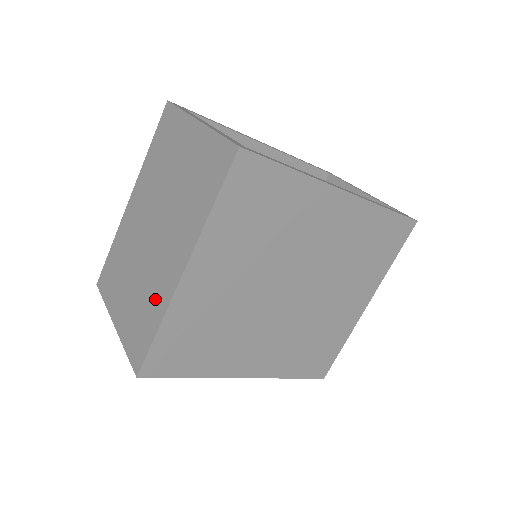
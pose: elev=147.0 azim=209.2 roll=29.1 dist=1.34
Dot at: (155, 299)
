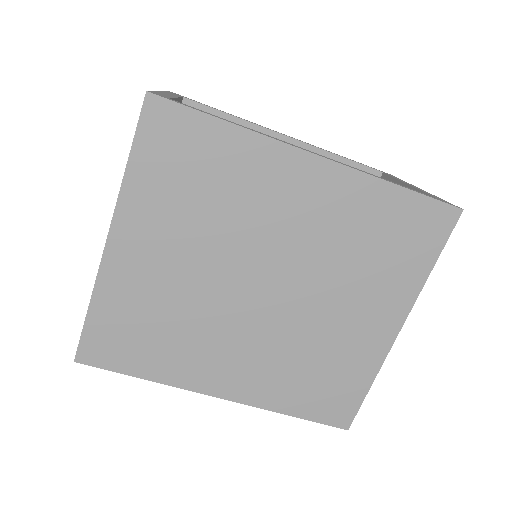
Dot at: occluded
